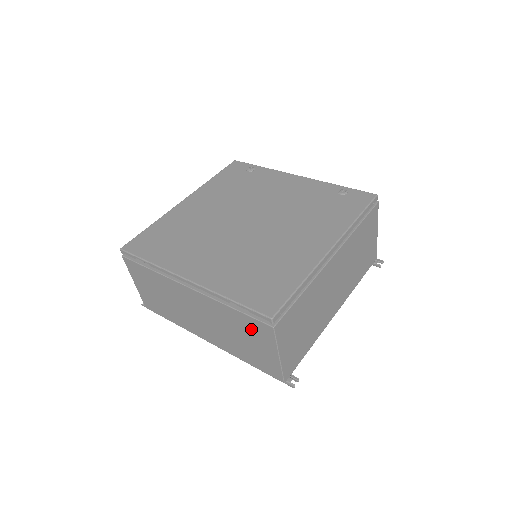
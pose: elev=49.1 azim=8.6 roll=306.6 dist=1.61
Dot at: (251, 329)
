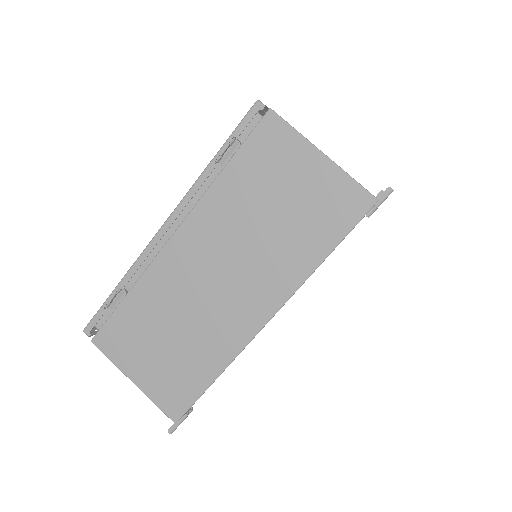
Dot at: (263, 165)
